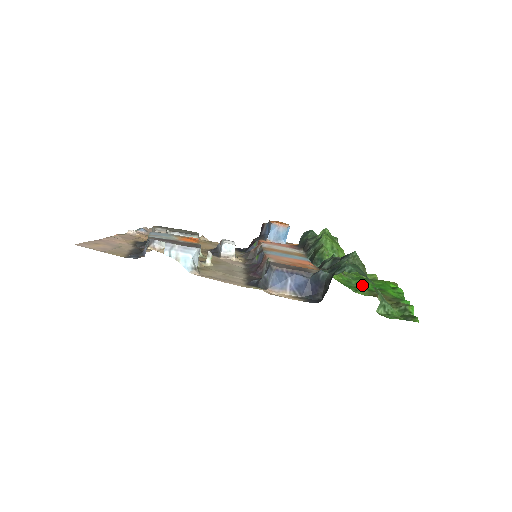
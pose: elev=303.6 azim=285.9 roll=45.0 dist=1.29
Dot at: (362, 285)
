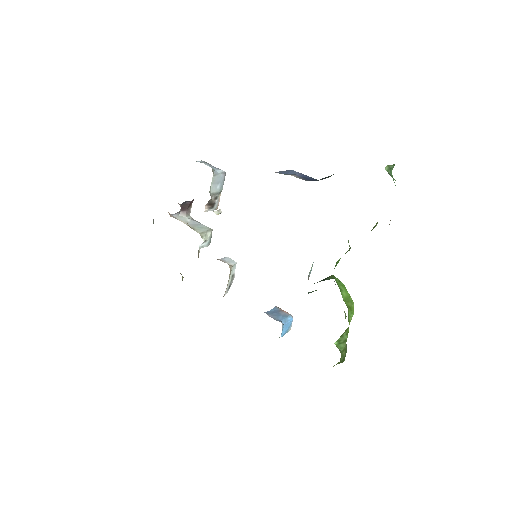
Dot at: occluded
